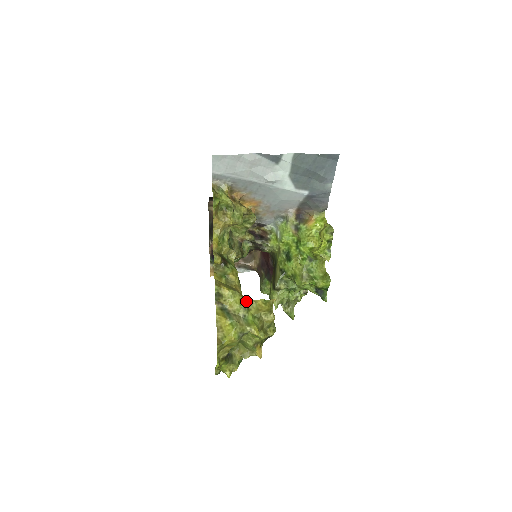
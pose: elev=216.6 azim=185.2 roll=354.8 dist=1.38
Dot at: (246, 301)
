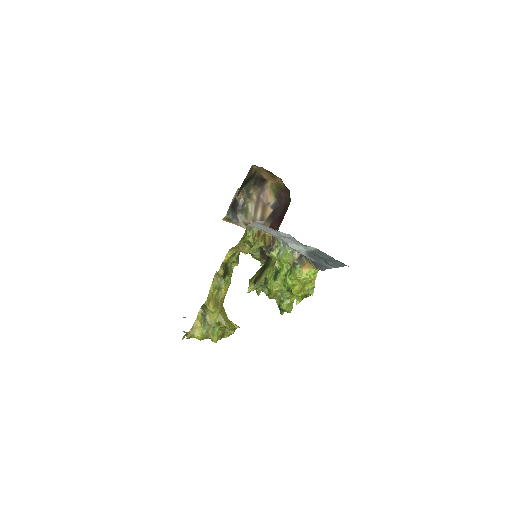
Dot at: (221, 319)
